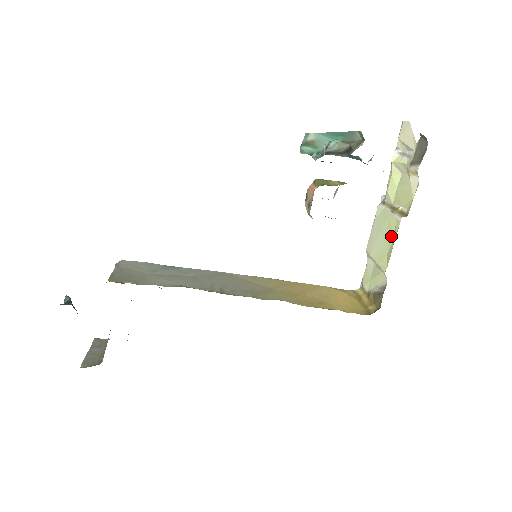
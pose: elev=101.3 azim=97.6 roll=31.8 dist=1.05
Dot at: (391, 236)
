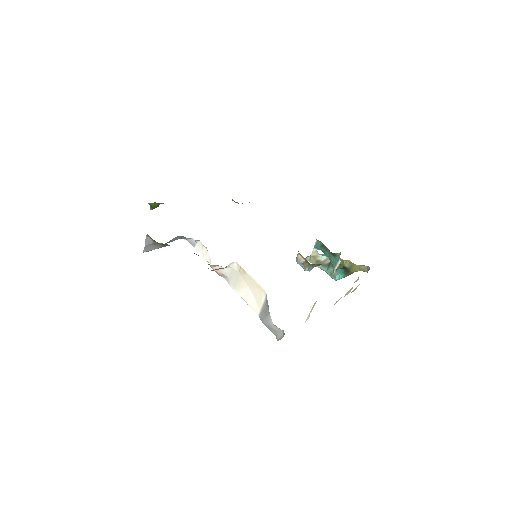
Dot at: occluded
